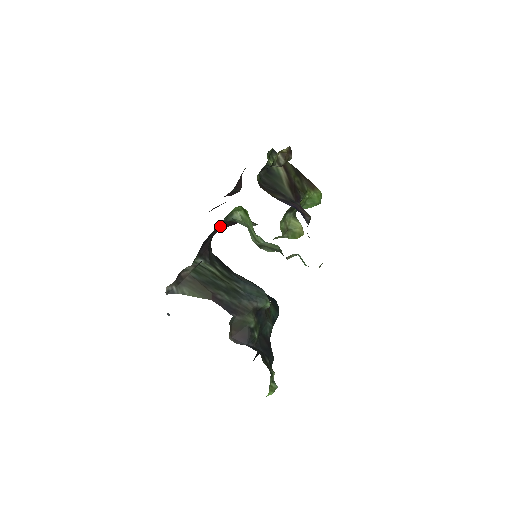
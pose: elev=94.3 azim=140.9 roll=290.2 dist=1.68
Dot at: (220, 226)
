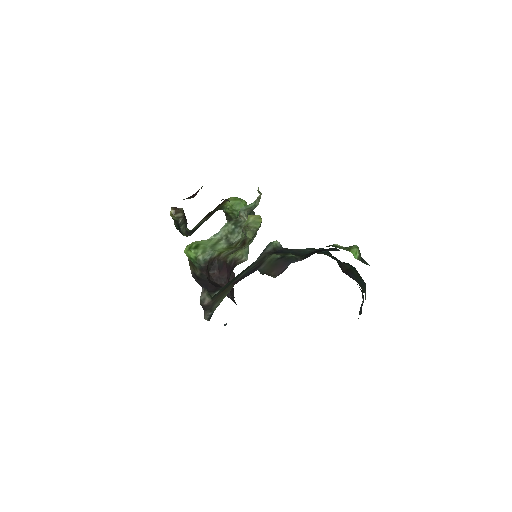
Dot at: (204, 272)
